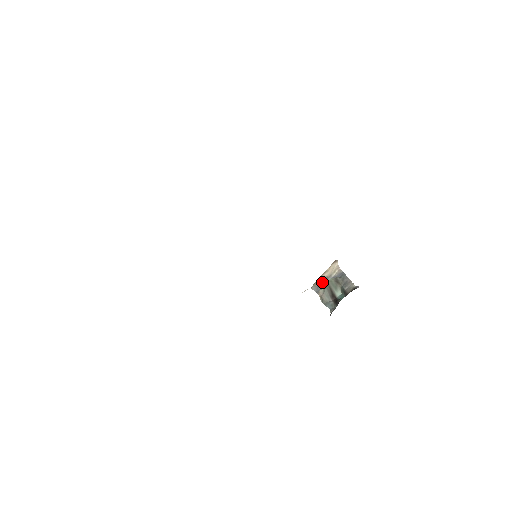
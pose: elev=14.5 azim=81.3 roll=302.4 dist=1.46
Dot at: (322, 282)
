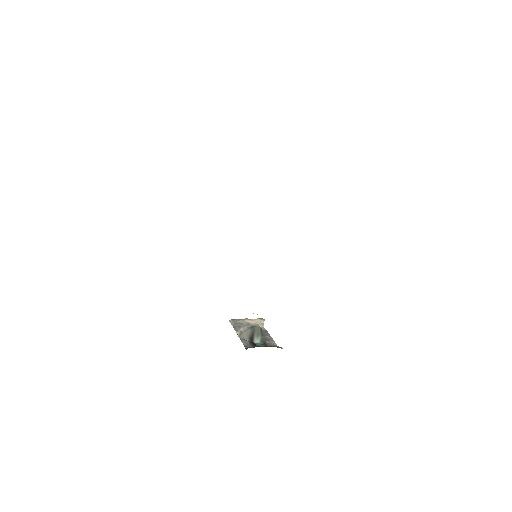
Dot at: (243, 323)
